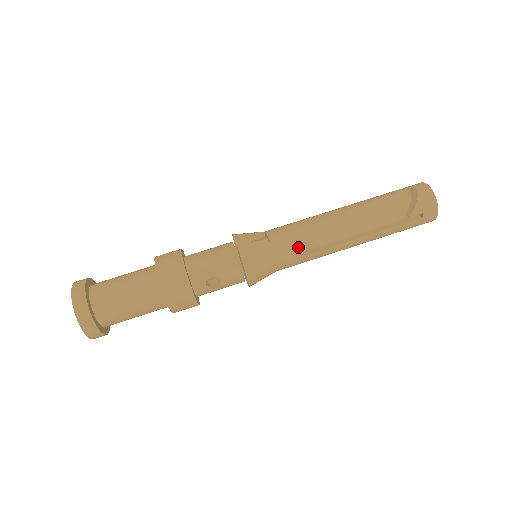
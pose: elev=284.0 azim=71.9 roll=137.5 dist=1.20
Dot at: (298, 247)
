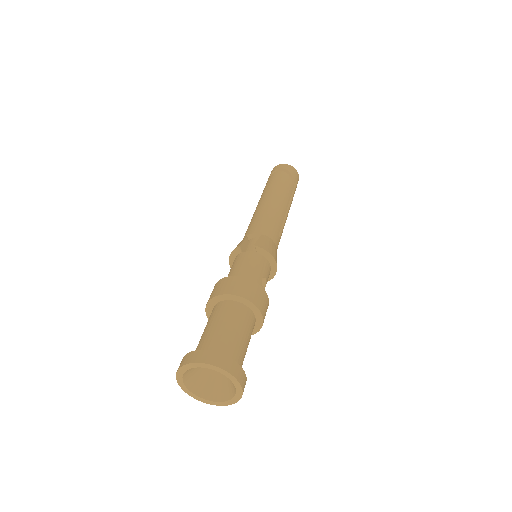
Dot at: (277, 229)
